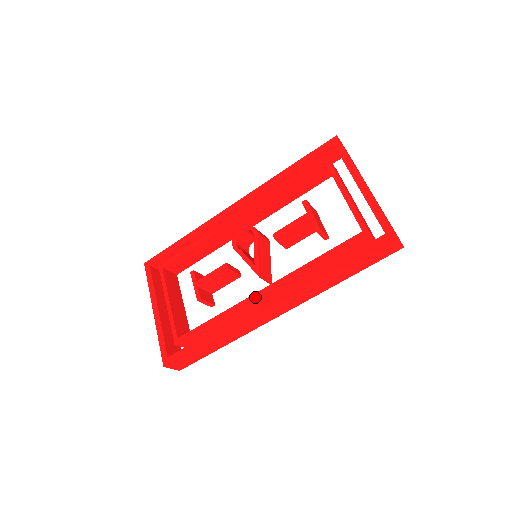
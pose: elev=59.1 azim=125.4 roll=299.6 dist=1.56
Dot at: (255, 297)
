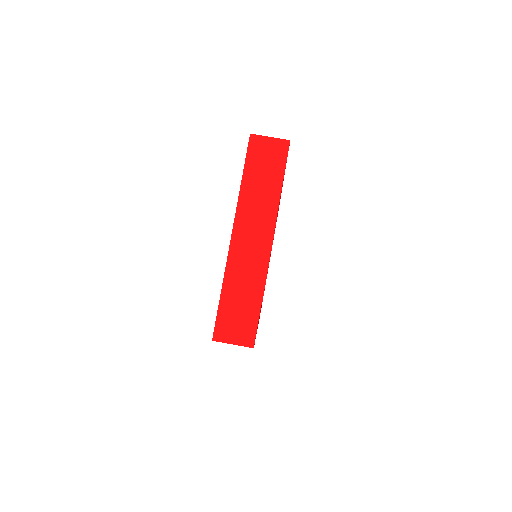
Dot at: occluded
